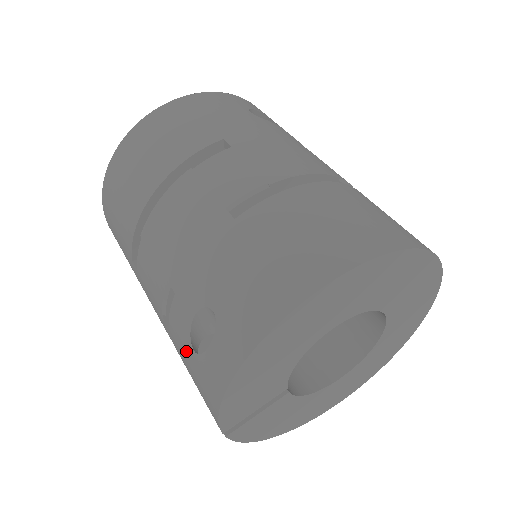
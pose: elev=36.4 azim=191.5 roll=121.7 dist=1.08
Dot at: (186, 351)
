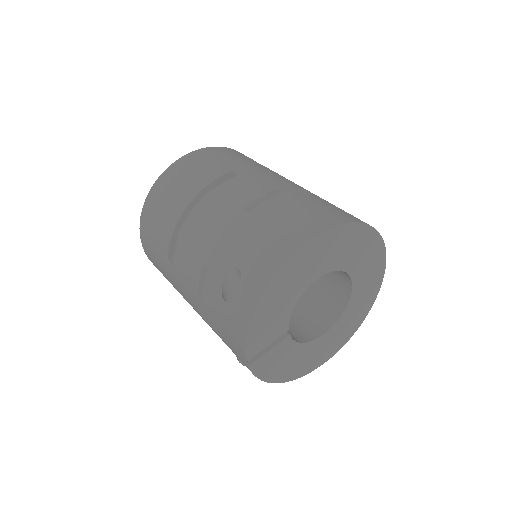
Dot at: (218, 305)
